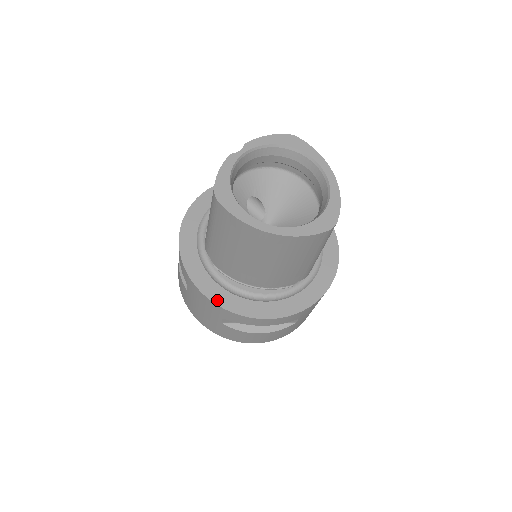
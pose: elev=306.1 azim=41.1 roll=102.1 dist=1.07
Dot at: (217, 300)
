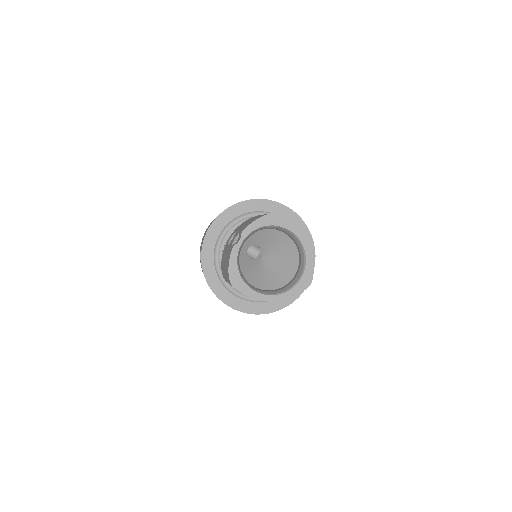
Dot at: (239, 308)
